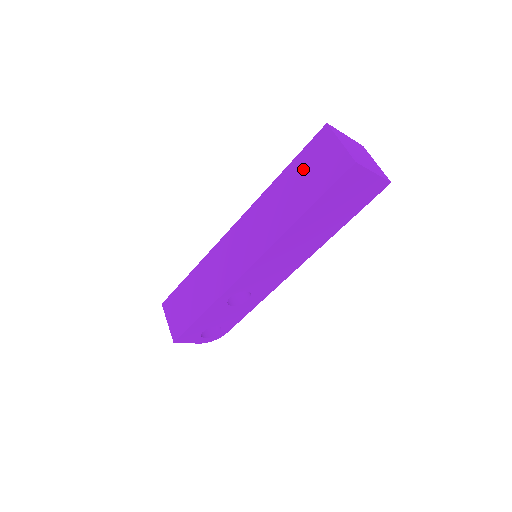
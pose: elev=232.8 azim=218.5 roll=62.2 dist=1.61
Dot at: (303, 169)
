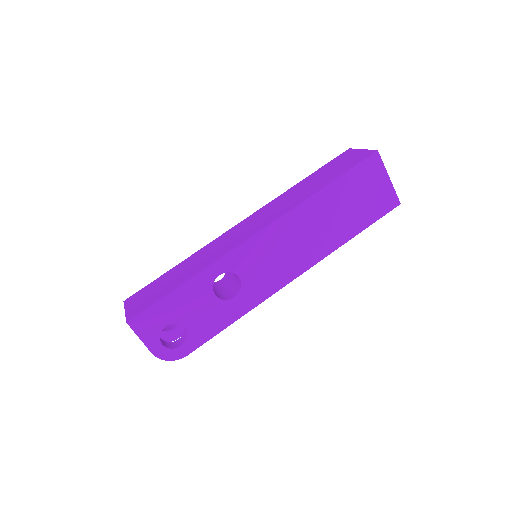
Dot at: (325, 170)
